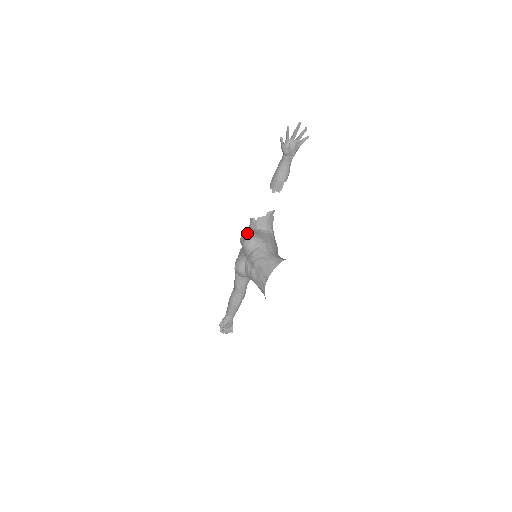
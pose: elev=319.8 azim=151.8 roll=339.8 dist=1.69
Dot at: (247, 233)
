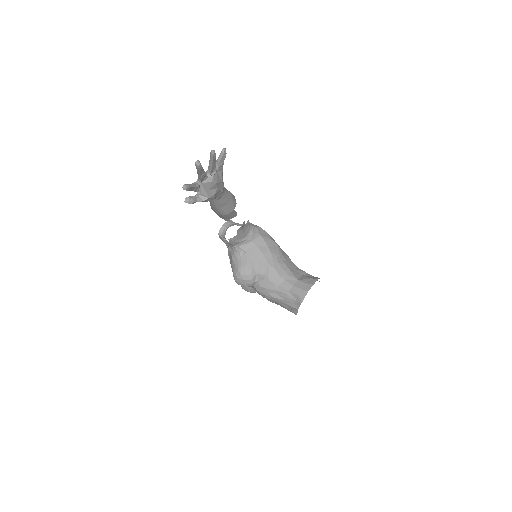
Dot at: occluded
